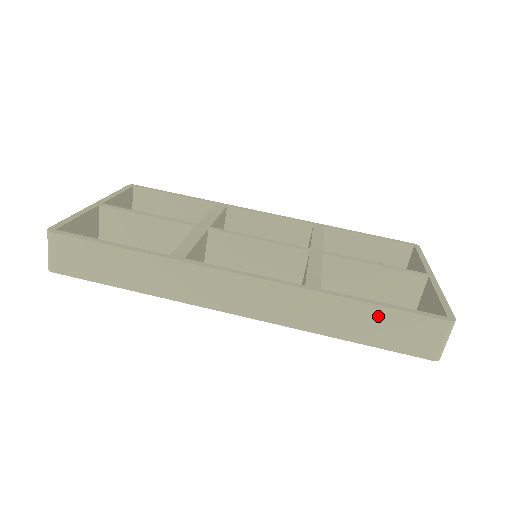
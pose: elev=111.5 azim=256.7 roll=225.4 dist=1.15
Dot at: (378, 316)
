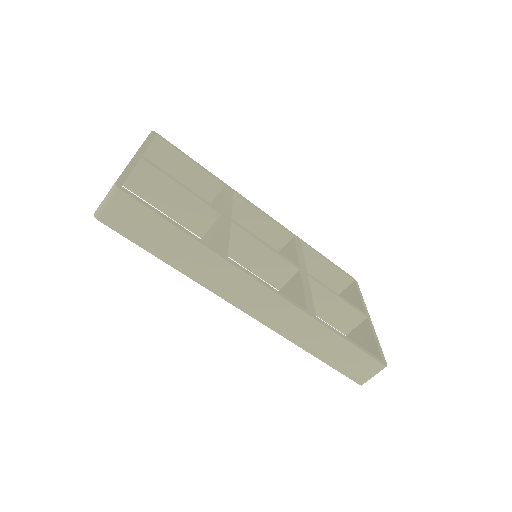
Dot at: (344, 348)
